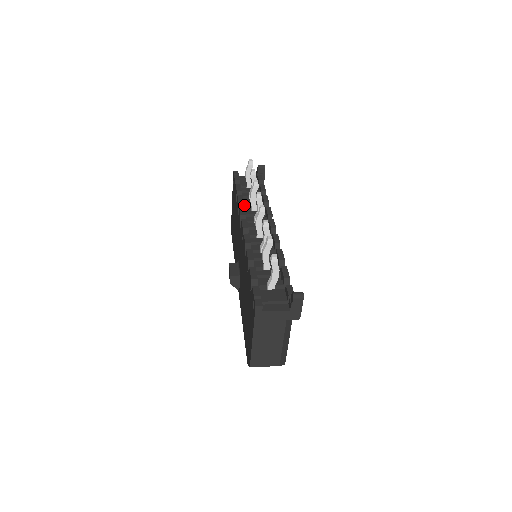
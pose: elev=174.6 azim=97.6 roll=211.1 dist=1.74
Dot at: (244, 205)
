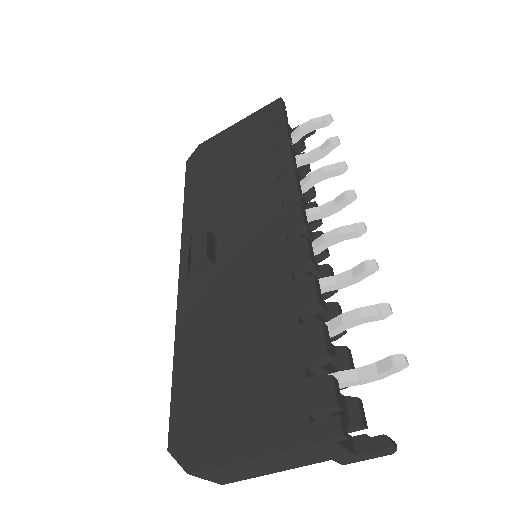
Dot at: occluded
